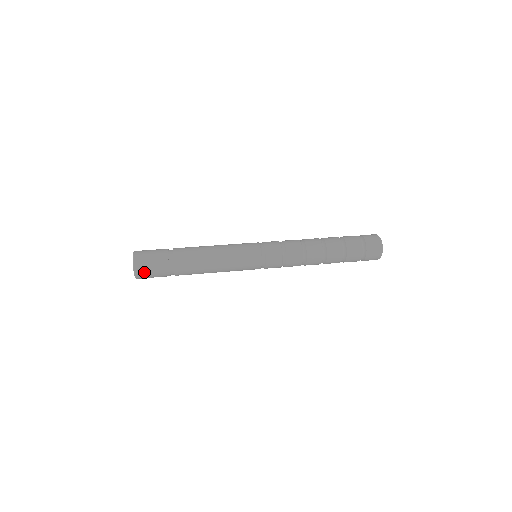
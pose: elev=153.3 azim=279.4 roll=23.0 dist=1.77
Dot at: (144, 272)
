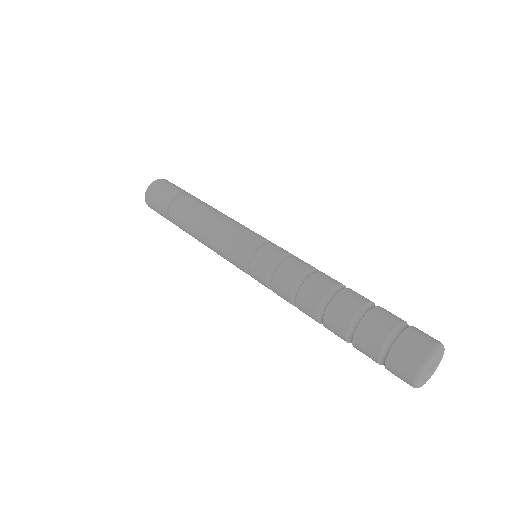
Dot at: (151, 199)
